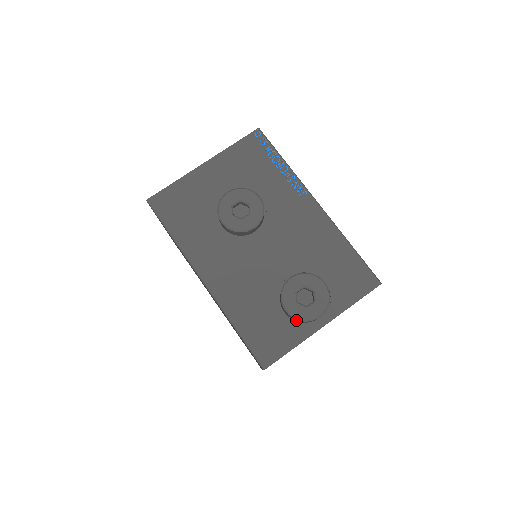
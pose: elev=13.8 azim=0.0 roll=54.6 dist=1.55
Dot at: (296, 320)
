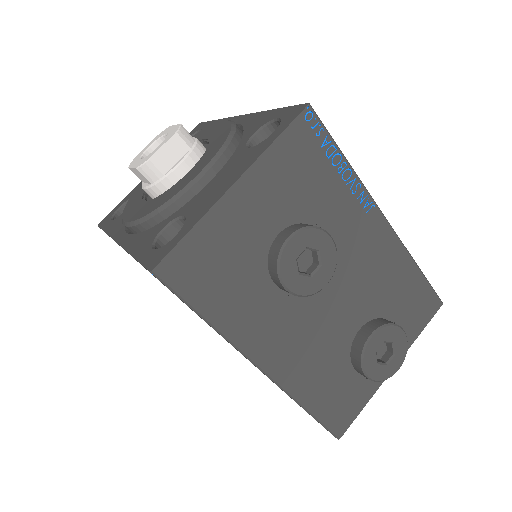
Dot at: occluded
